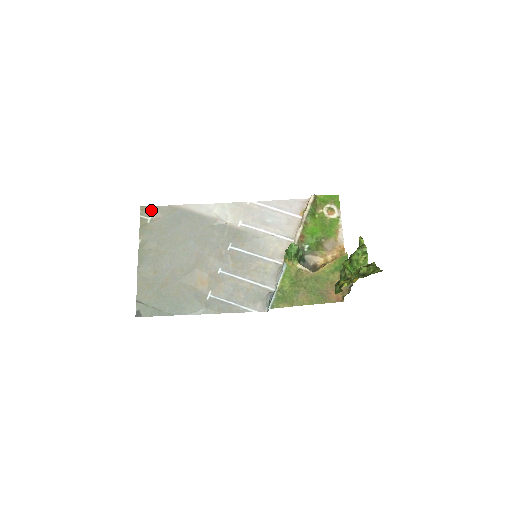
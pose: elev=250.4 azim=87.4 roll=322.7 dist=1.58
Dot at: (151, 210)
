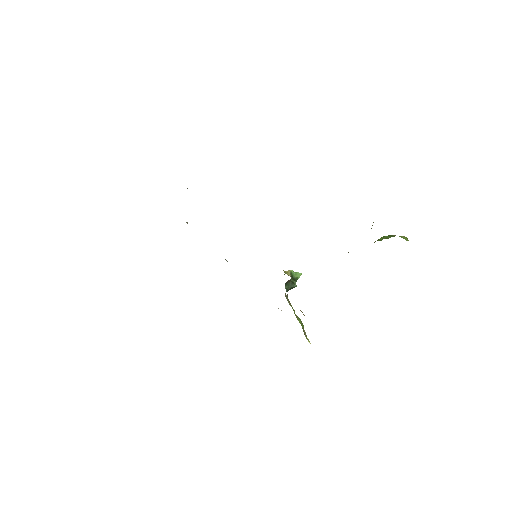
Dot at: occluded
